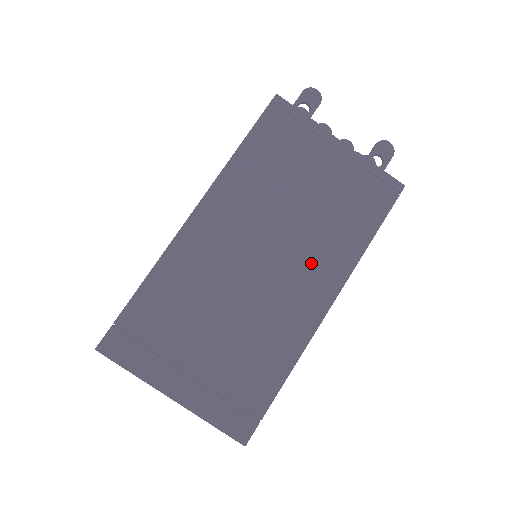
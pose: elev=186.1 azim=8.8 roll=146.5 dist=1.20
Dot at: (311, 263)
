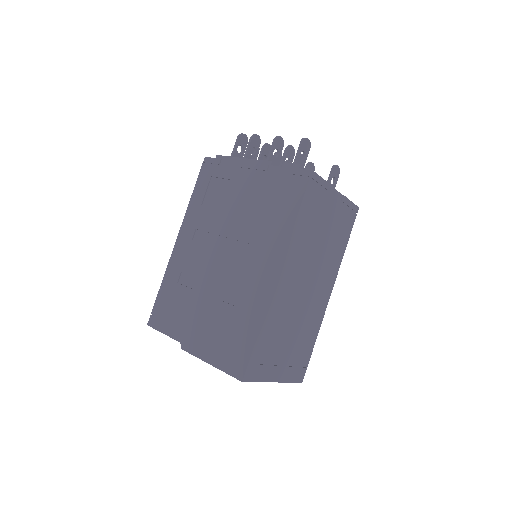
Dot at: (325, 274)
